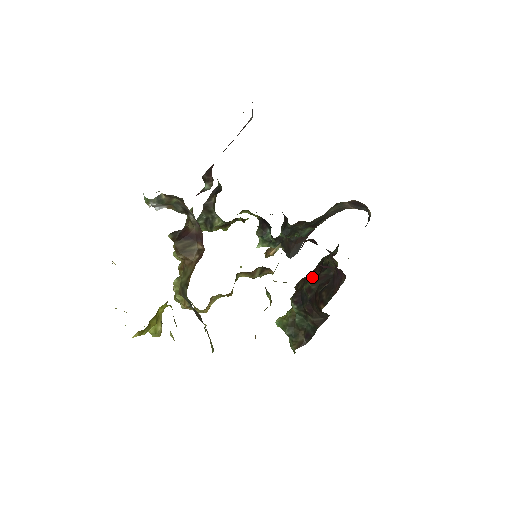
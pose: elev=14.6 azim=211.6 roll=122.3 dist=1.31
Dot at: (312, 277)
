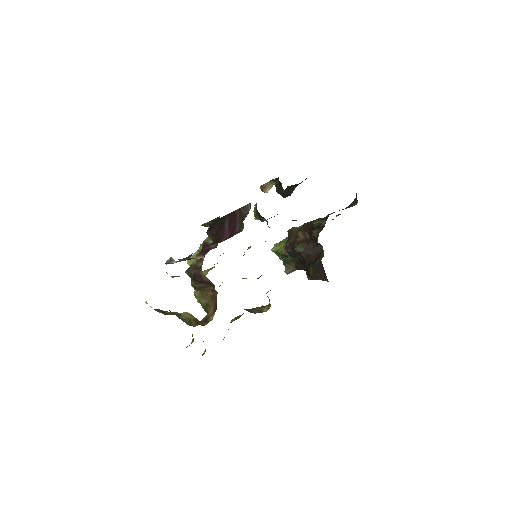
Dot at: (302, 239)
